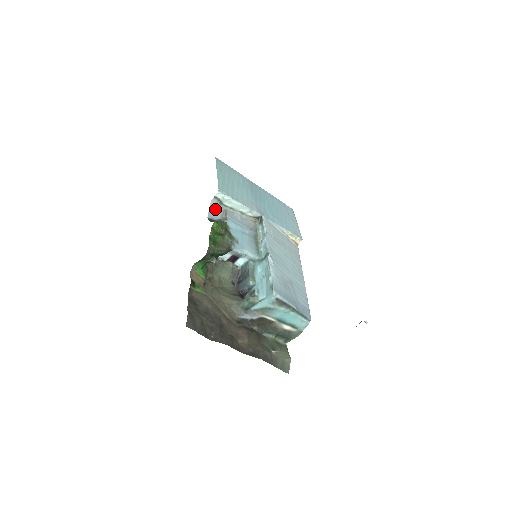
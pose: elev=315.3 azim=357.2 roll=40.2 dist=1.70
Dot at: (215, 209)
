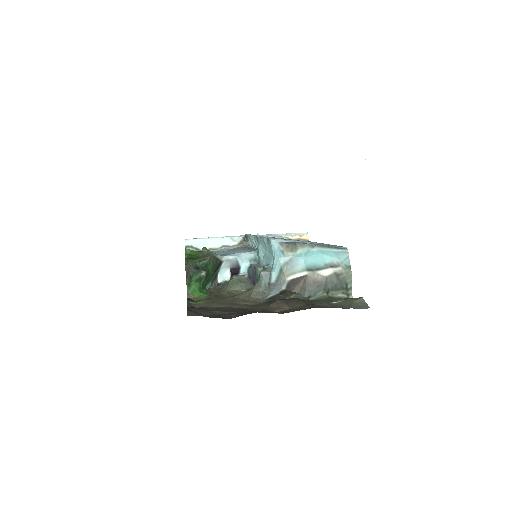
Dot at: occluded
